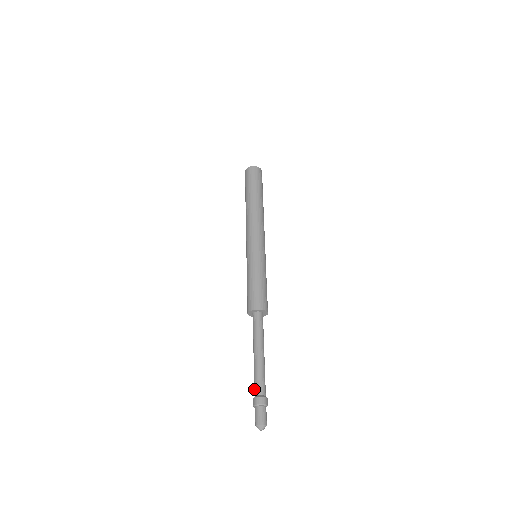
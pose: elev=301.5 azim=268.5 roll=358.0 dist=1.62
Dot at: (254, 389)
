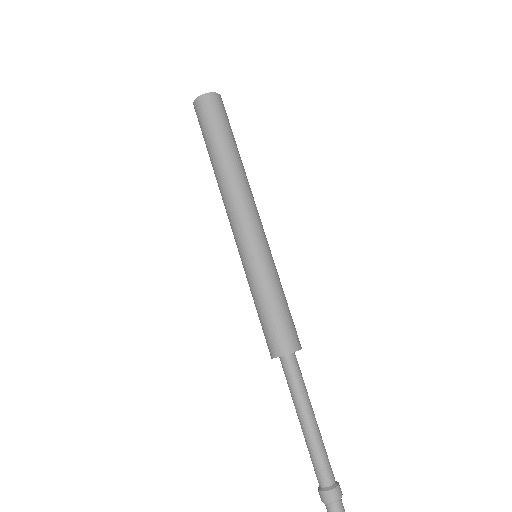
Dot at: (316, 476)
